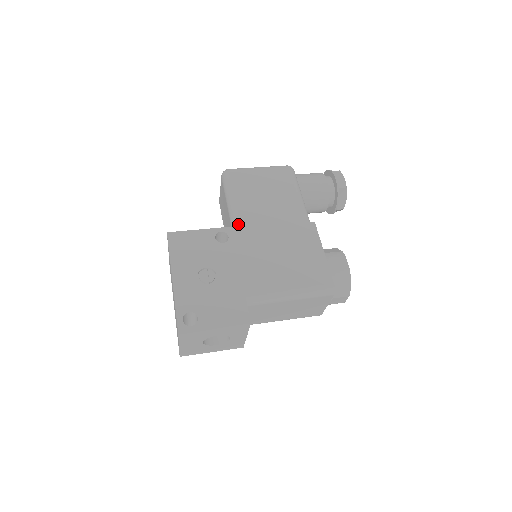
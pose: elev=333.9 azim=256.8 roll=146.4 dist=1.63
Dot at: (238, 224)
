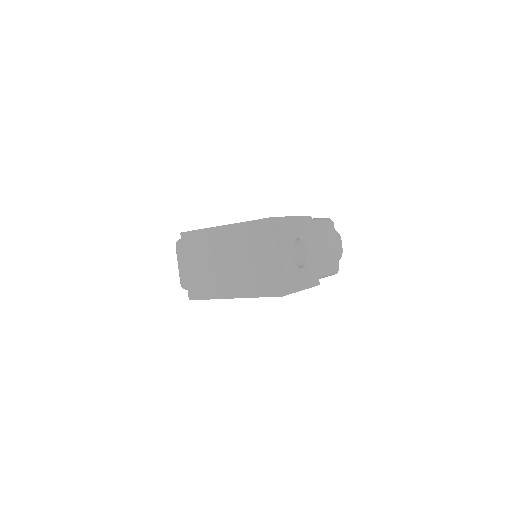
Dot at: occluded
